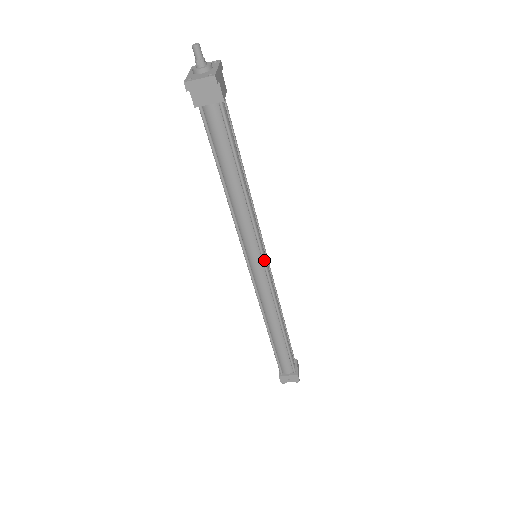
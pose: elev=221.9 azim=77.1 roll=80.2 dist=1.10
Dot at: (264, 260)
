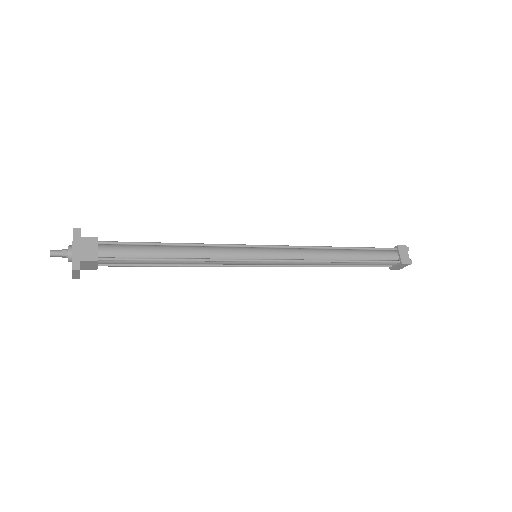
Dot at: (259, 261)
